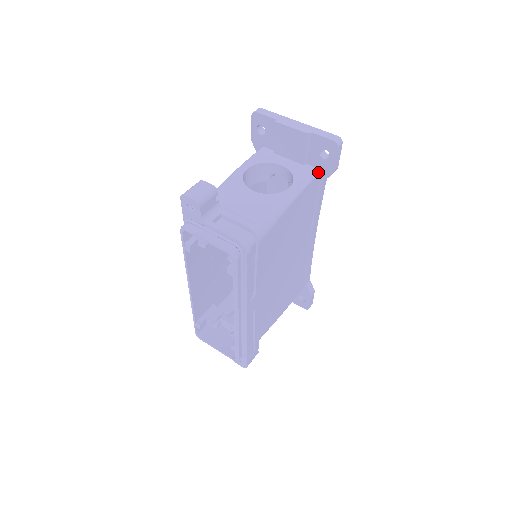
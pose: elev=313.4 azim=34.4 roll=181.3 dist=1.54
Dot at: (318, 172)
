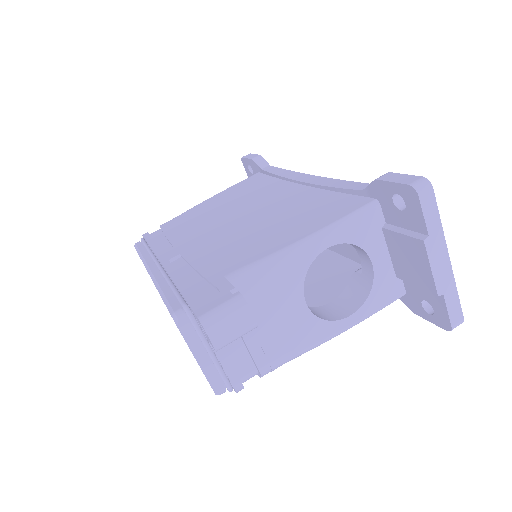
Dot at: occluded
